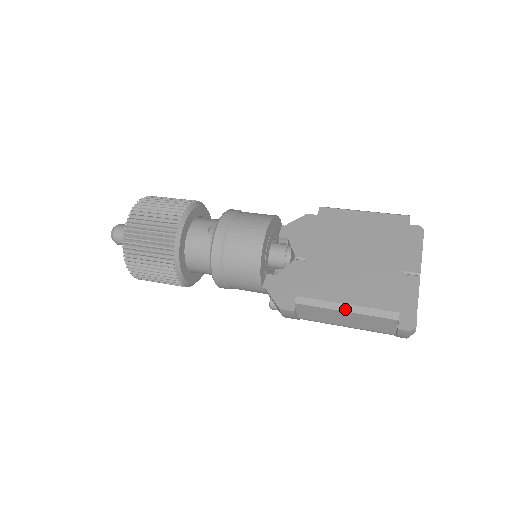
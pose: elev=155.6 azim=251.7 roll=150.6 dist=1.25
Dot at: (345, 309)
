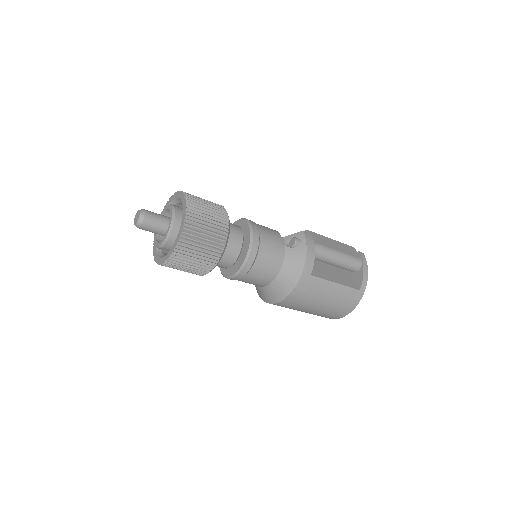
Dot at: (331, 239)
